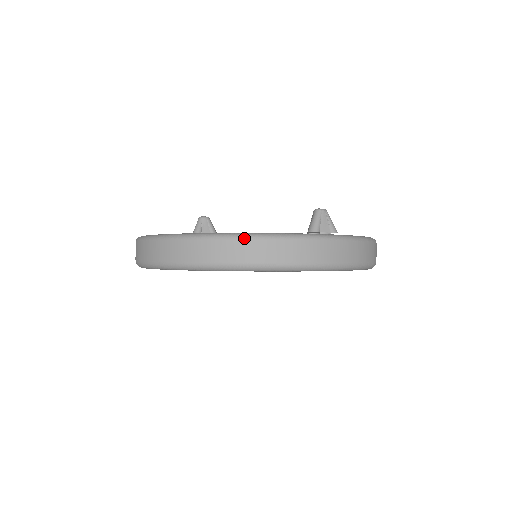
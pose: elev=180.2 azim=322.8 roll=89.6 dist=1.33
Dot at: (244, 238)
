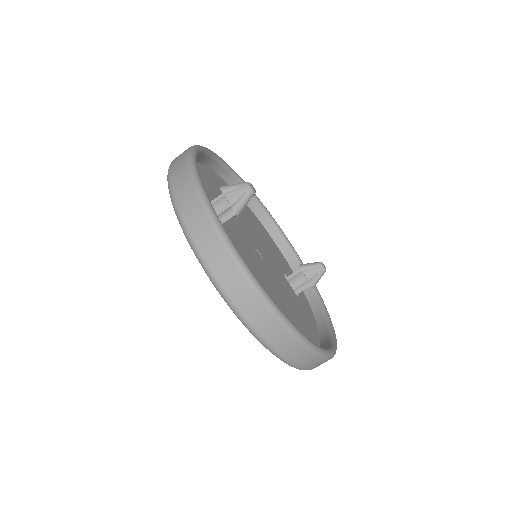
Dot at: occluded
